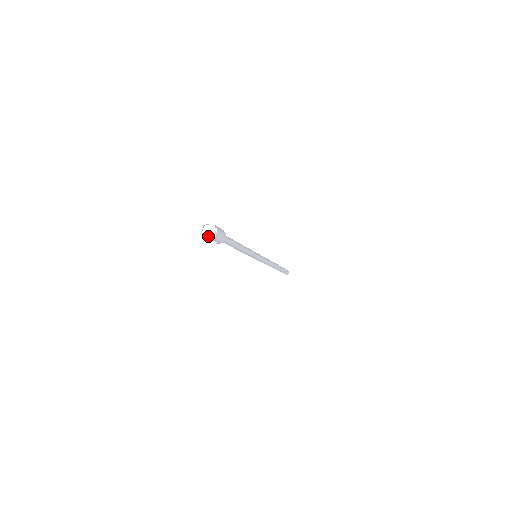
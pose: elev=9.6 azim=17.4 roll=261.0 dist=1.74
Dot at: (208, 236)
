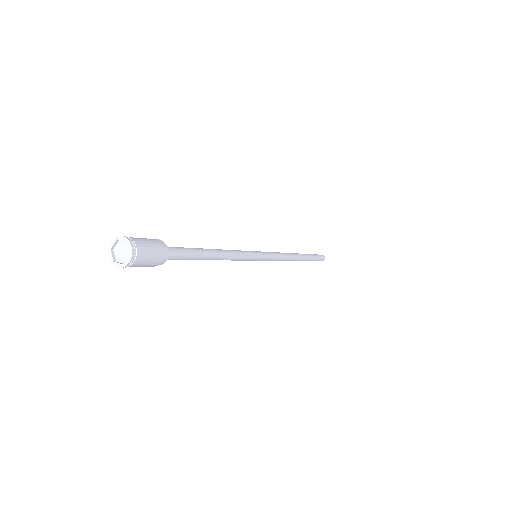
Dot at: (118, 263)
